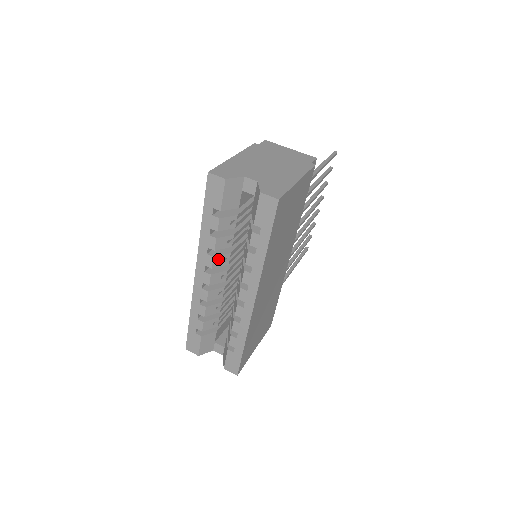
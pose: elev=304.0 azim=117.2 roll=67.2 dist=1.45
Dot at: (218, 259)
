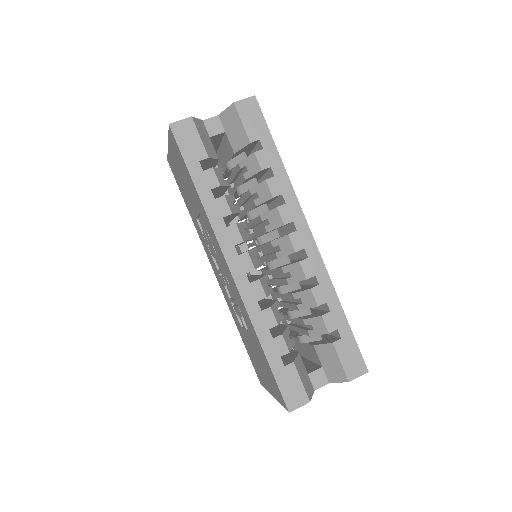
Dot at: (240, 228)
